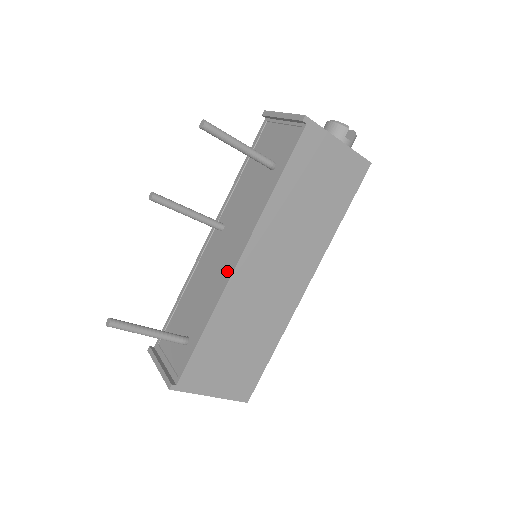
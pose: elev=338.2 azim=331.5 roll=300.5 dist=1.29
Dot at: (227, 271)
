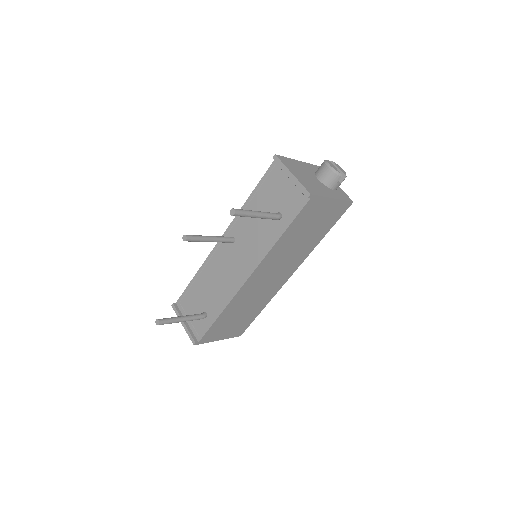
Dot at: (238, 282)
